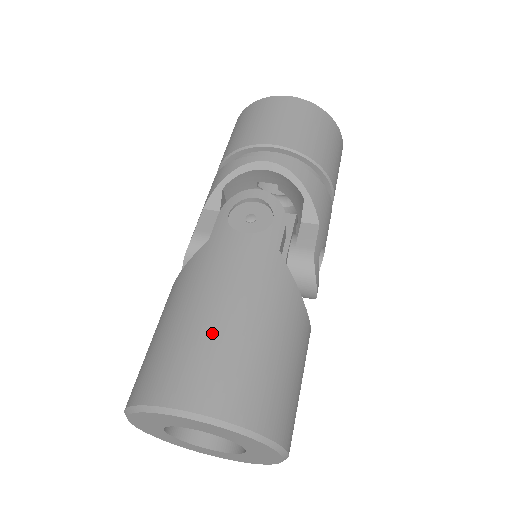
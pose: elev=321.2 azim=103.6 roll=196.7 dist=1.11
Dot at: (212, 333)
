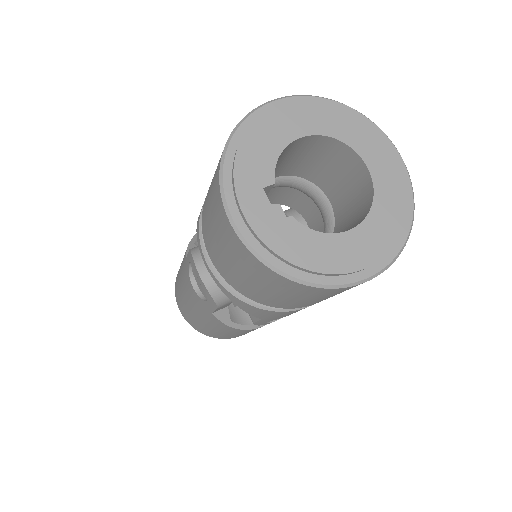
Dot at: (183, 302)
